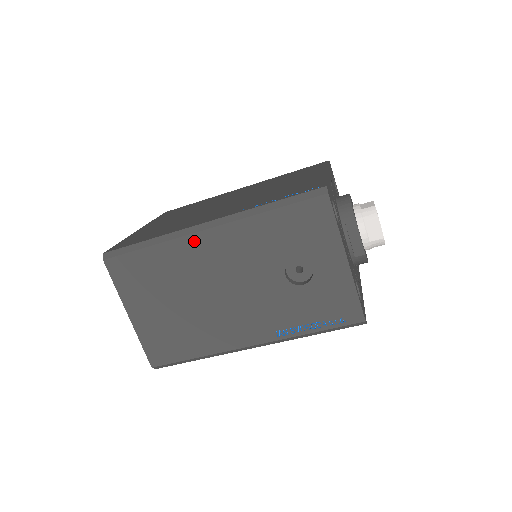
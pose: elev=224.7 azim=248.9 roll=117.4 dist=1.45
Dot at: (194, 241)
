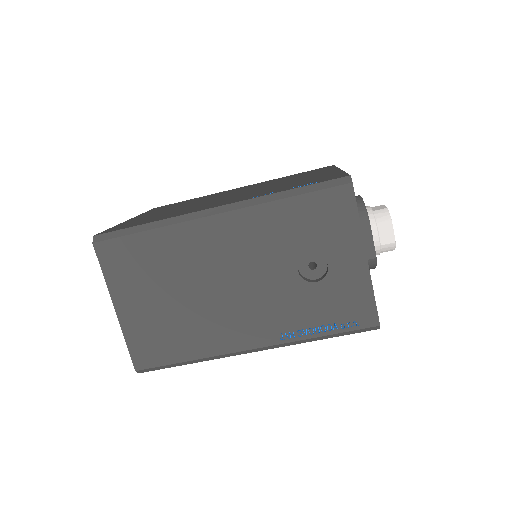
Dot at: (200, 227)
